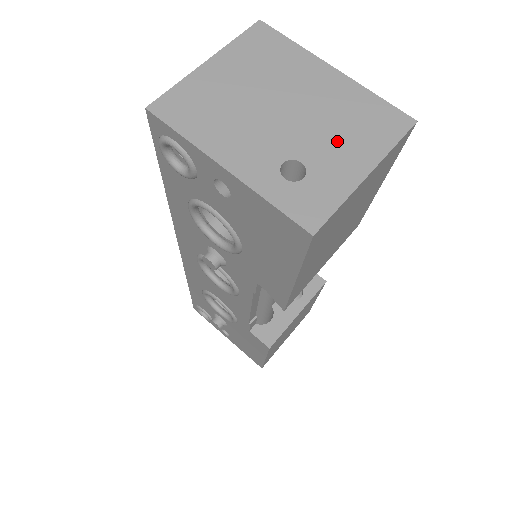
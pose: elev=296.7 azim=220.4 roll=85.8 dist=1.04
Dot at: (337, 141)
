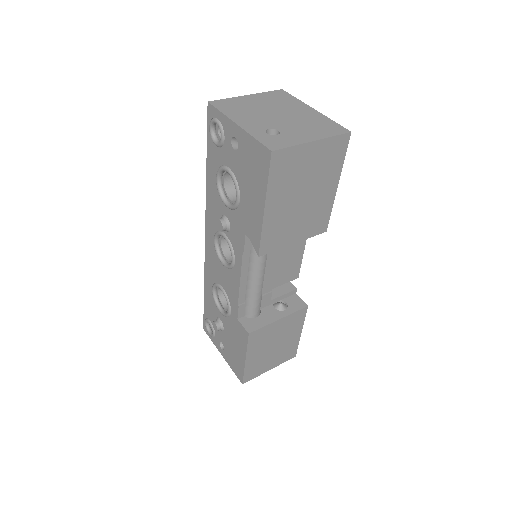
Dot at: (302, 129)
